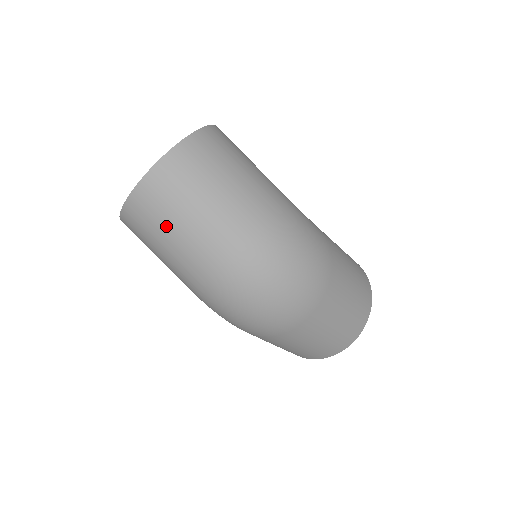
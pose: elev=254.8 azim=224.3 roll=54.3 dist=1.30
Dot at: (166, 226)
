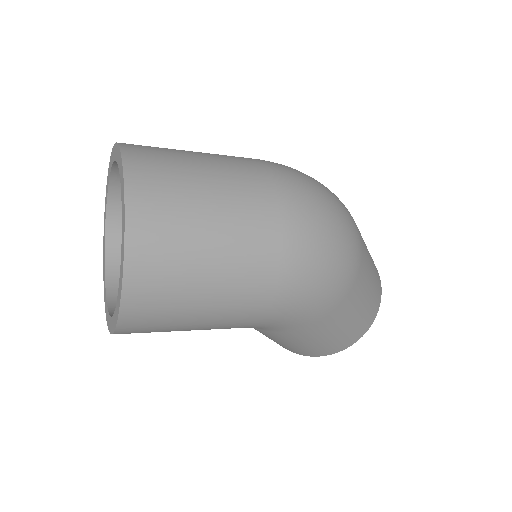
Dot at: (196, 213)
